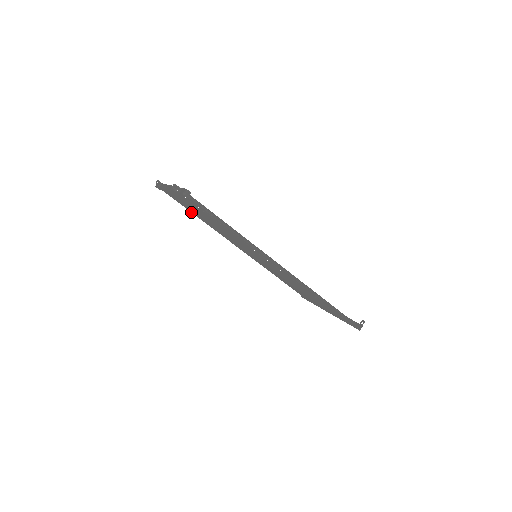
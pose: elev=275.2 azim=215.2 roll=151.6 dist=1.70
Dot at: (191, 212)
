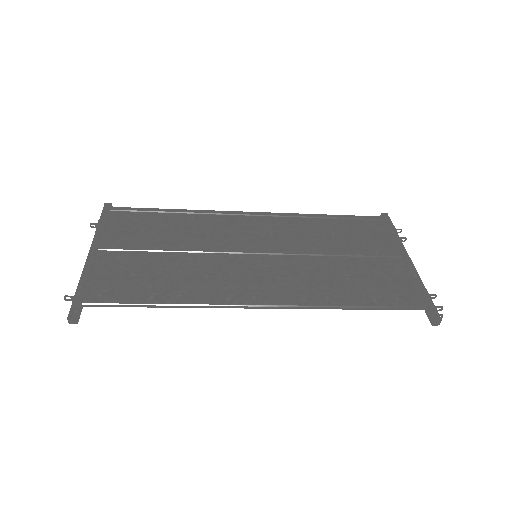
Dot at: (163, 214)
